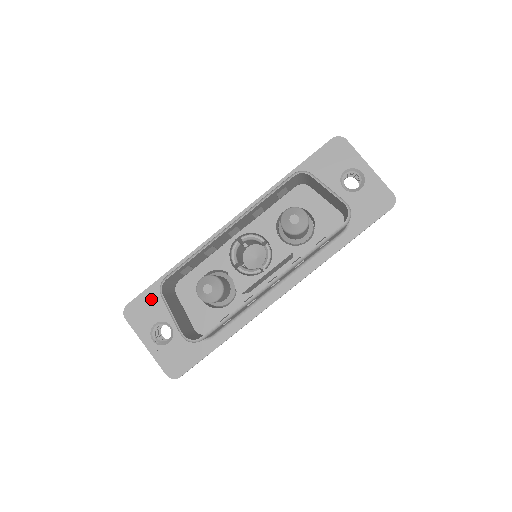
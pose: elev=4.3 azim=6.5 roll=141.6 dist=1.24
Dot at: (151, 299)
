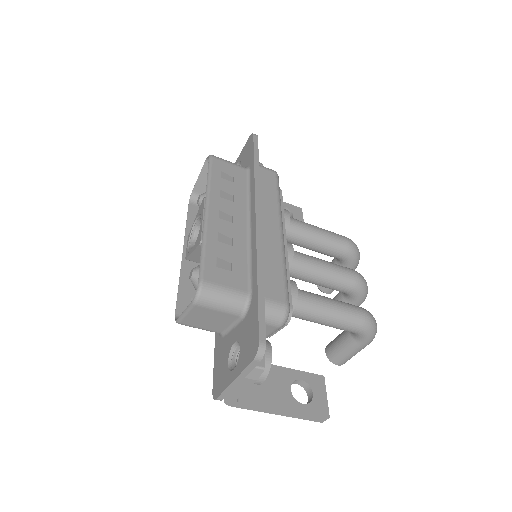
Dot at: (218, 362)
